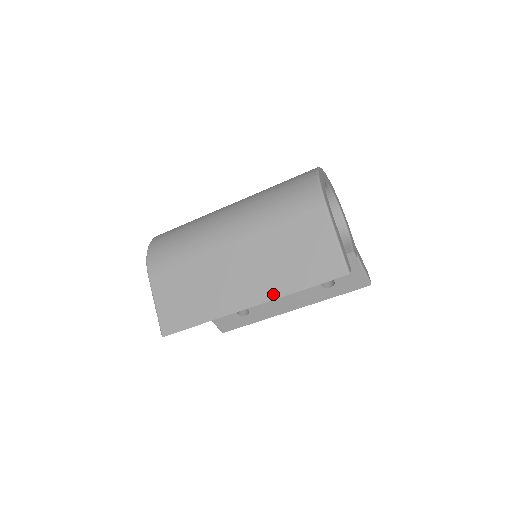
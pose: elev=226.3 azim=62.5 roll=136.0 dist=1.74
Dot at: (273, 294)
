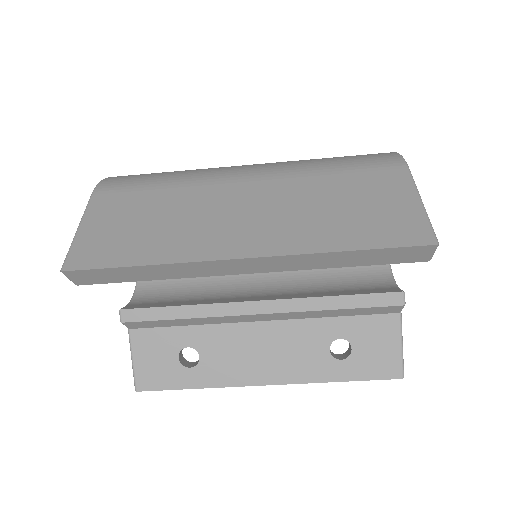
Dot at: (295, 247)
